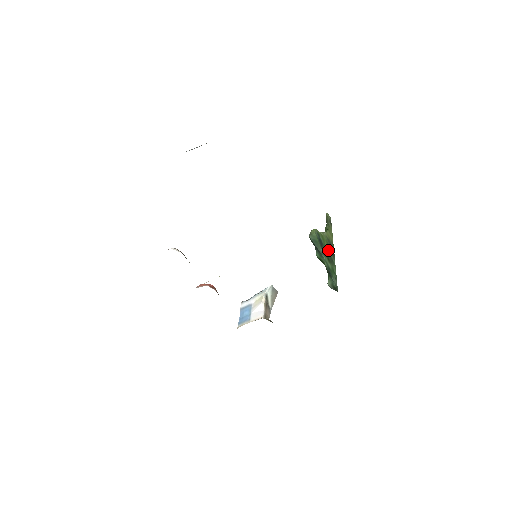
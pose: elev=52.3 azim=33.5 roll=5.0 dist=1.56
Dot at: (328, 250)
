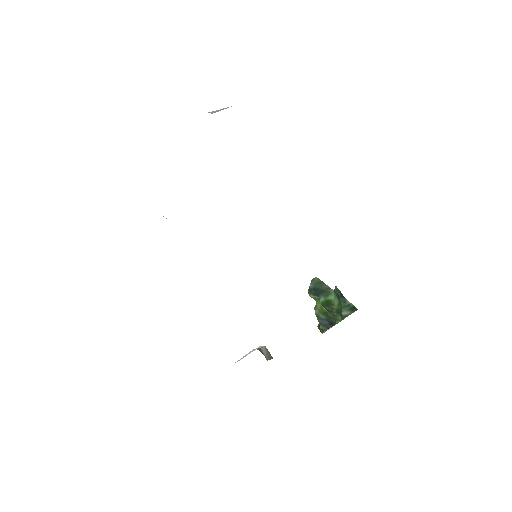
Dot at: occluded
